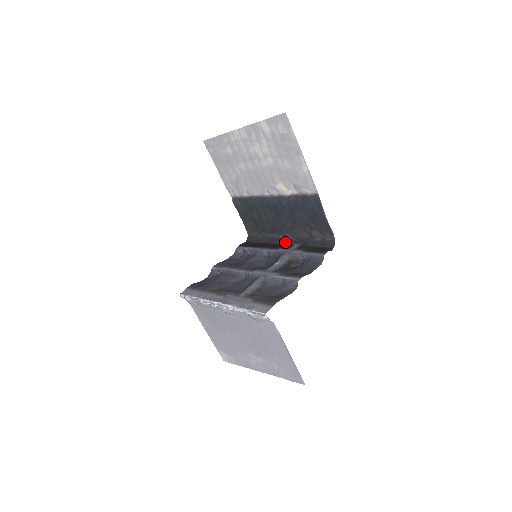
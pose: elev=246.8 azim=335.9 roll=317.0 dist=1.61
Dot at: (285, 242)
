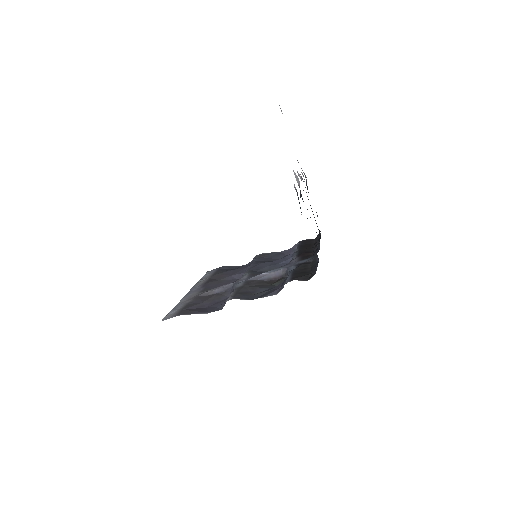
Dot at: occluded
